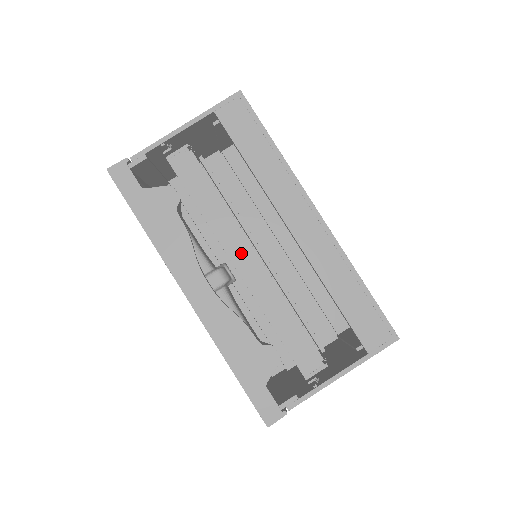
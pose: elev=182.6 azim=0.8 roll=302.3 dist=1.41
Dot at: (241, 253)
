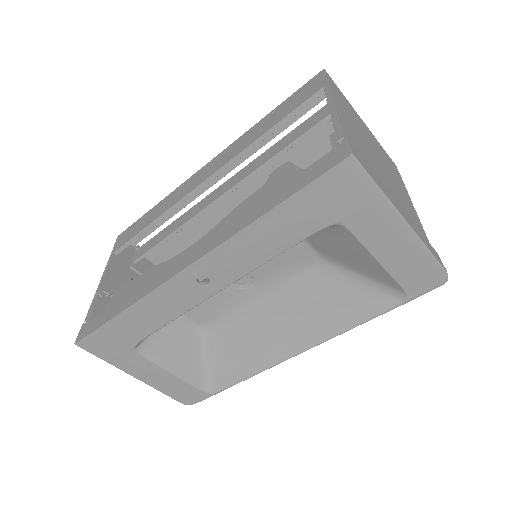
Dot at: occluded
